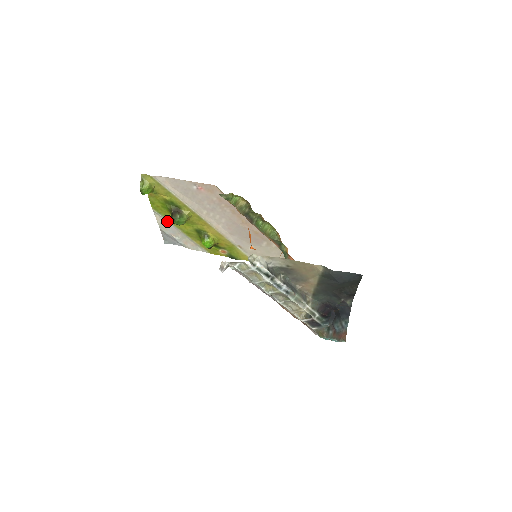
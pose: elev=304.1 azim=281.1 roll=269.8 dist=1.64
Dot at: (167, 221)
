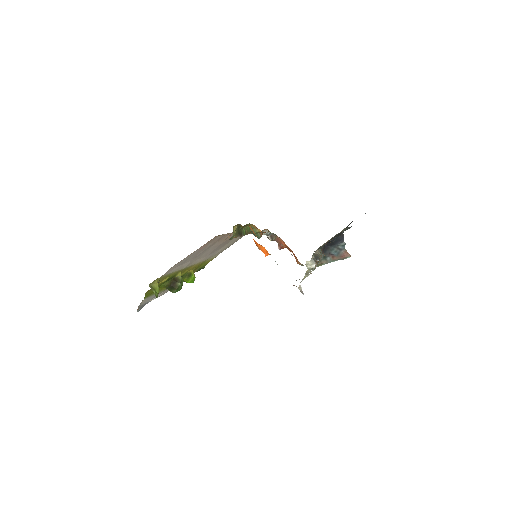
Dot at: (153, 295)
